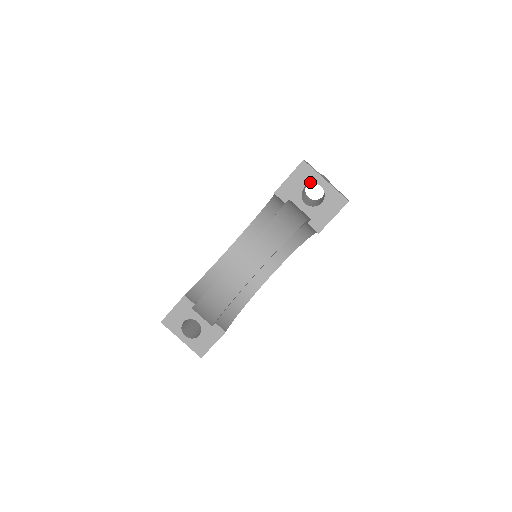
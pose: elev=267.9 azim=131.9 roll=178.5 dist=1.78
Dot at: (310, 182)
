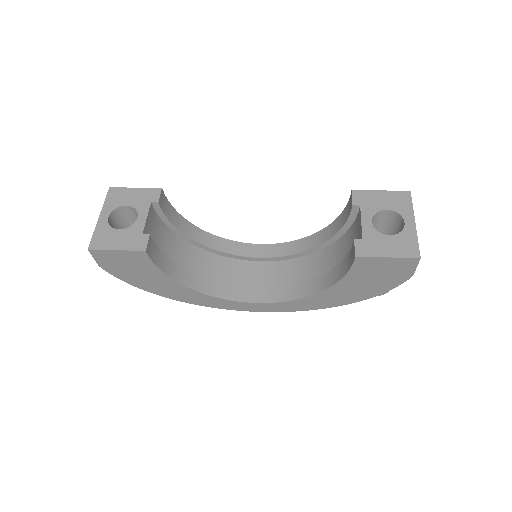
Dot at: (397, 211)
